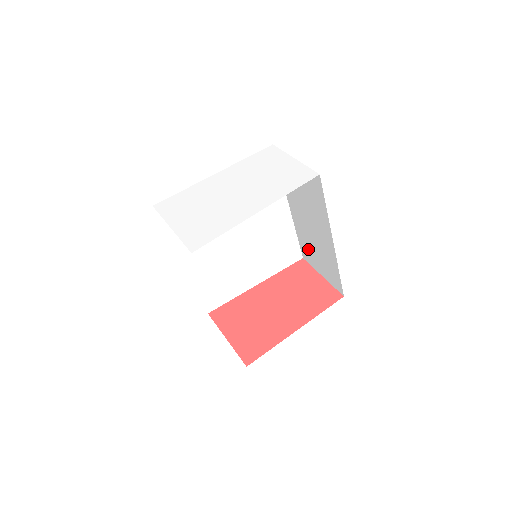
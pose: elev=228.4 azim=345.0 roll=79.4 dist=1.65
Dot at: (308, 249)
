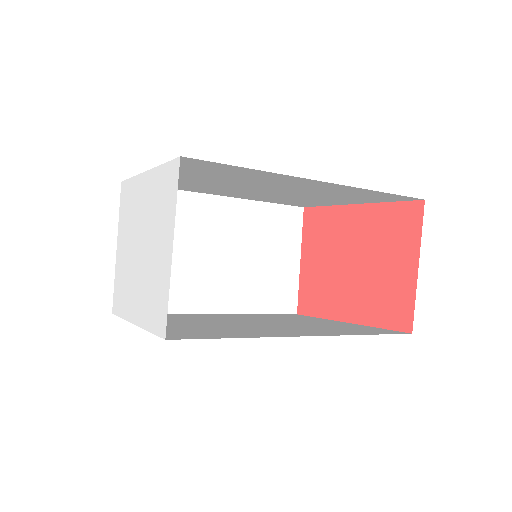
Dot at: occluded
